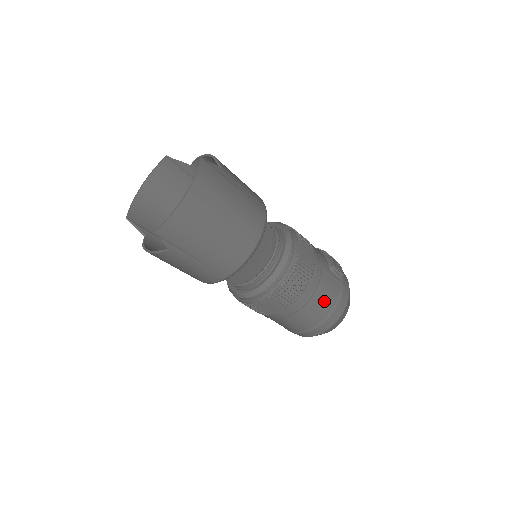
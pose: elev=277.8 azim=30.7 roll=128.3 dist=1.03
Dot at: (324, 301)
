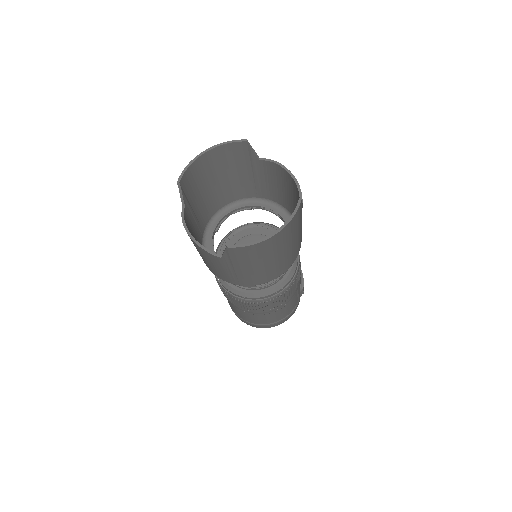
Dot at: (283, 313)
